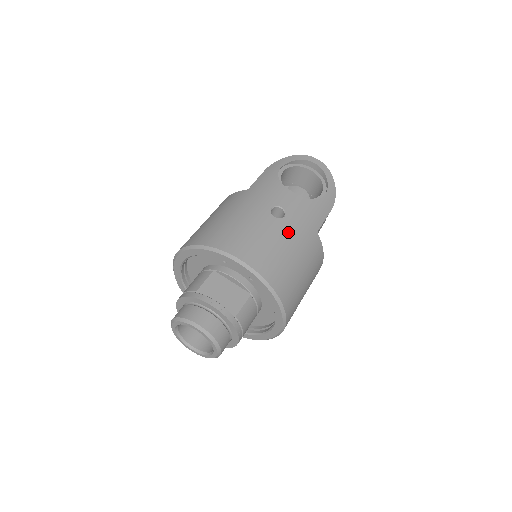
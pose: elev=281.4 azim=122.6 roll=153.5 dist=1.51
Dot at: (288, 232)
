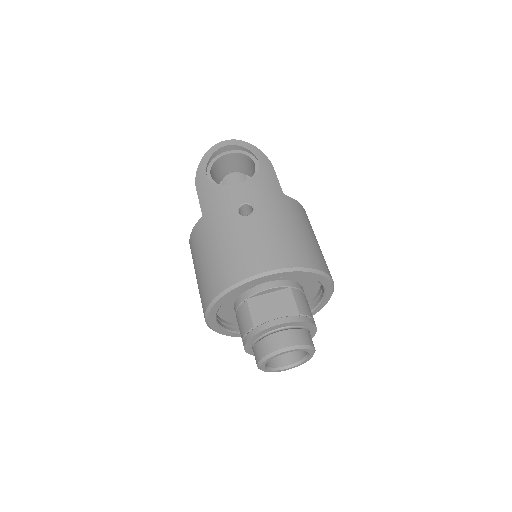
Dot at: (268, 216)
